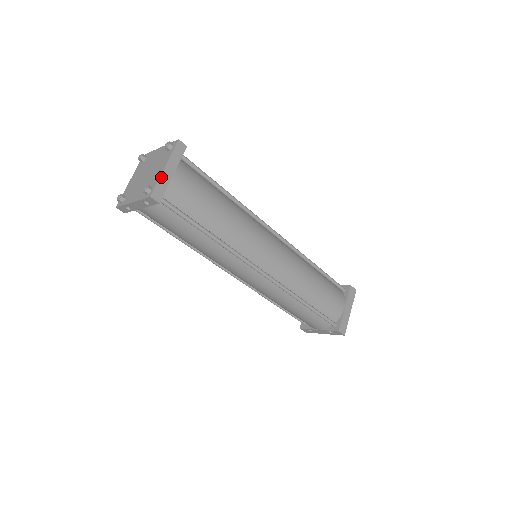
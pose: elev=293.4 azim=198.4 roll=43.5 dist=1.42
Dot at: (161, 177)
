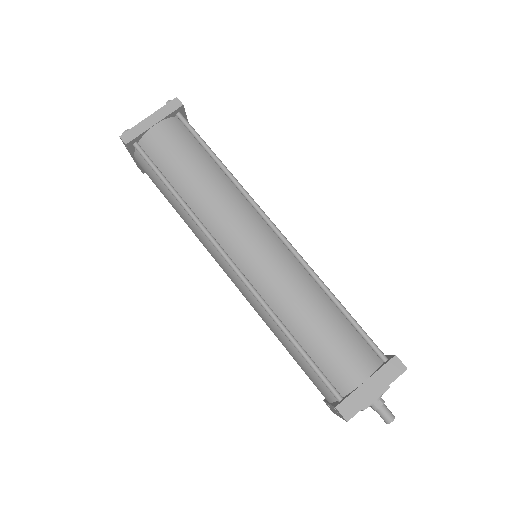
Dot at: (140, 124)
